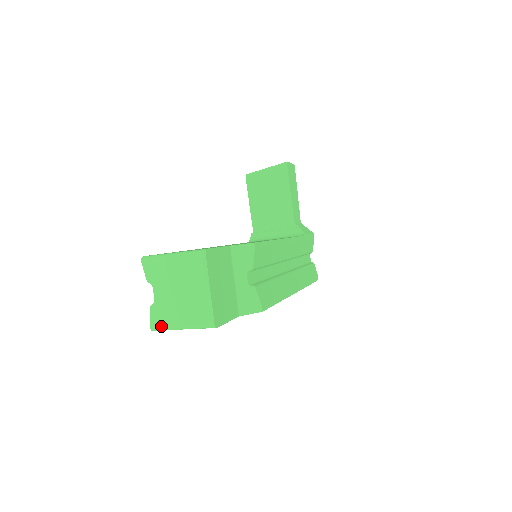
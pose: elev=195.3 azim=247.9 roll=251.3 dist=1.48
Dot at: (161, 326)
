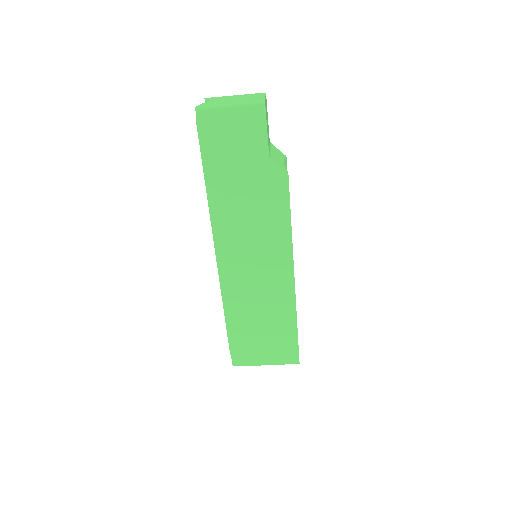
Dot at: (208, 105)
